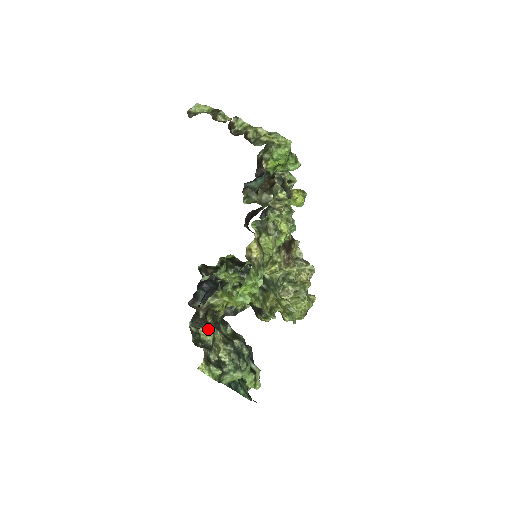
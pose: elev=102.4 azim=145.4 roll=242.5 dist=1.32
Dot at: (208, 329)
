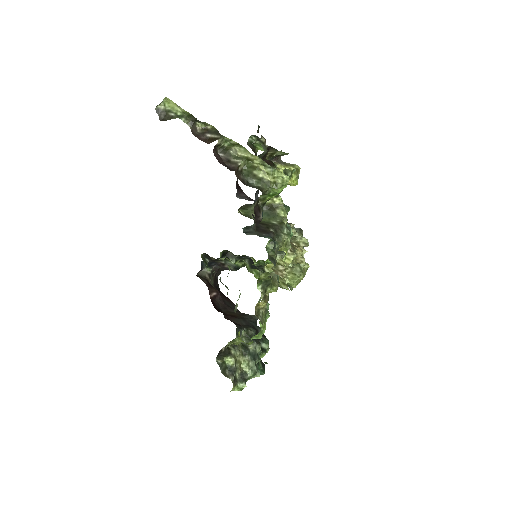
Dot at: (230, 356)
